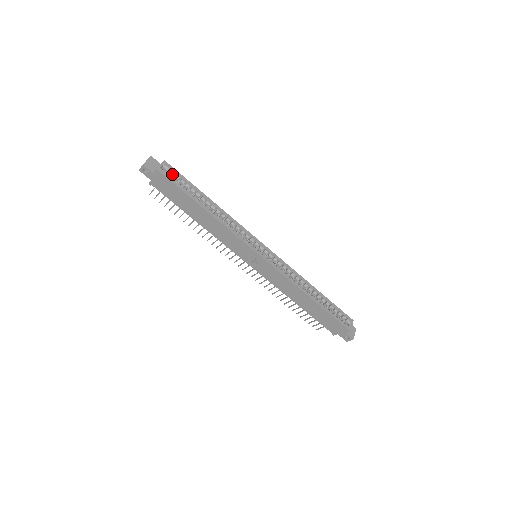
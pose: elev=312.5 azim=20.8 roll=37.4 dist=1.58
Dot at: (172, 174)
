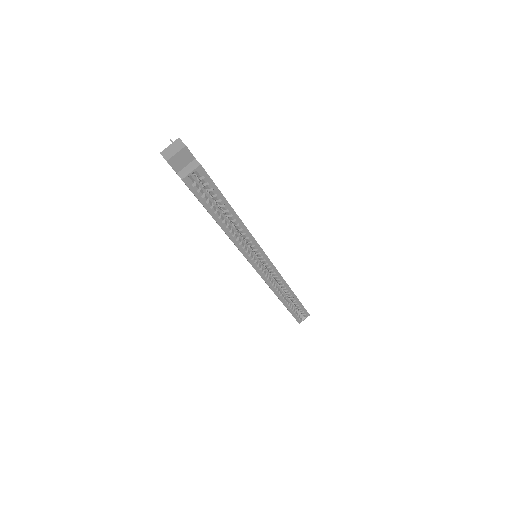
Dot at: (202, 182)
